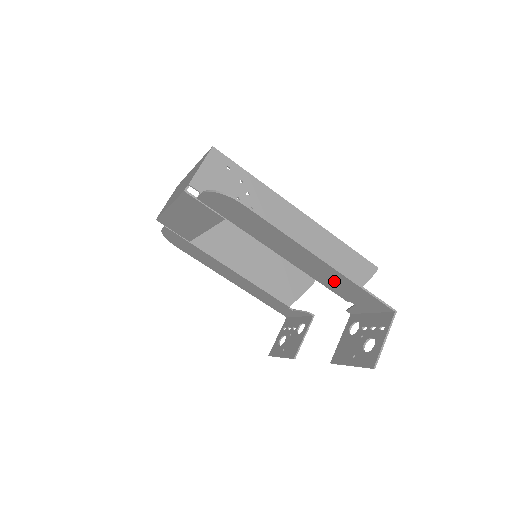
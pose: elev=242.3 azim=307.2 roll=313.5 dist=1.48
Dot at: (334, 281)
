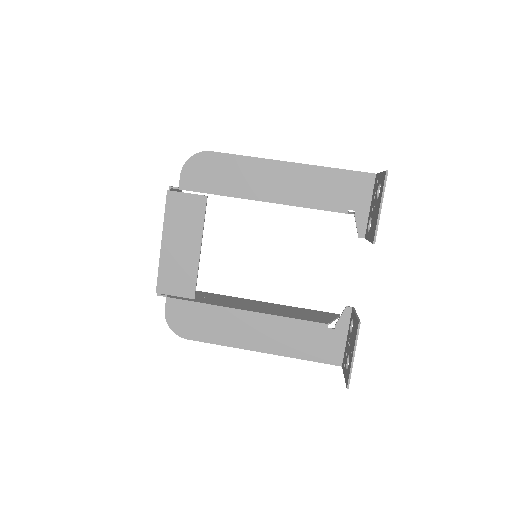
Dot at: (316, 187)
